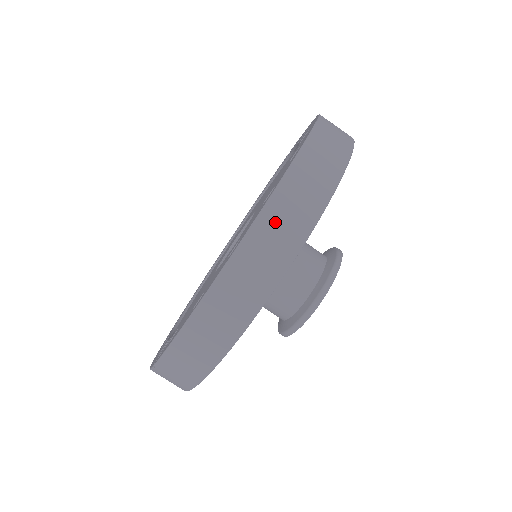
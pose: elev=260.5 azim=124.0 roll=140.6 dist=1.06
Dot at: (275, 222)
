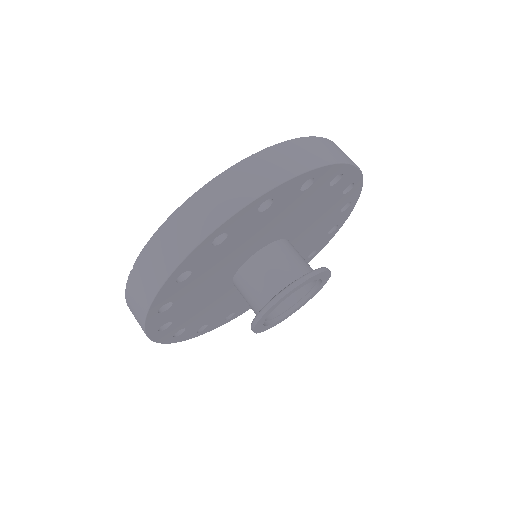
Dot at: (279, 156)
